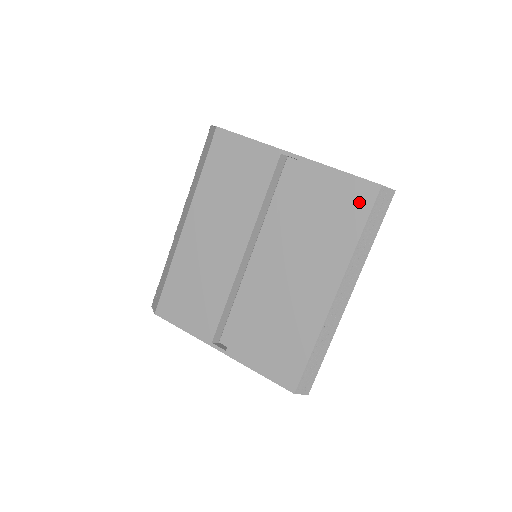
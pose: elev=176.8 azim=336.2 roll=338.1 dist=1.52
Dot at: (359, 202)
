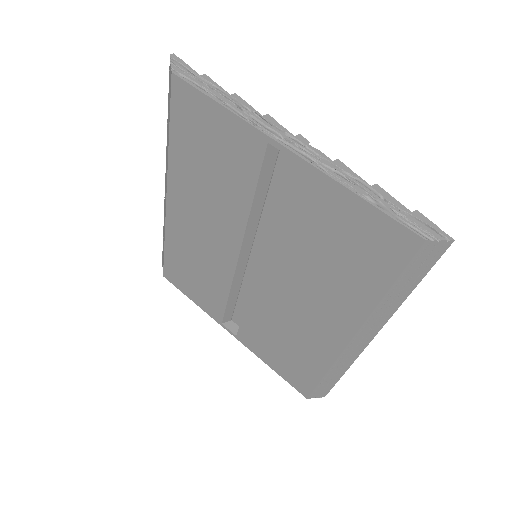
Dot at: (386, 251)
